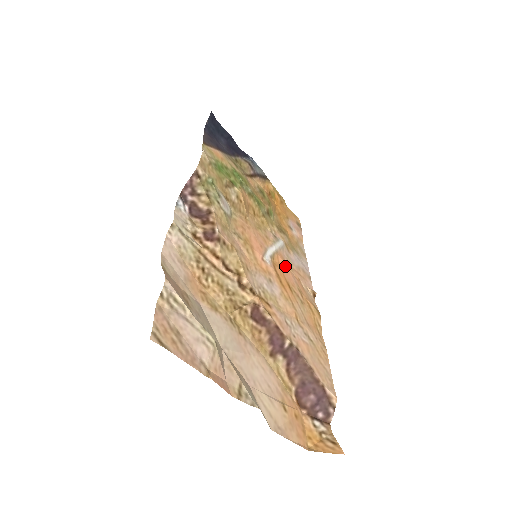
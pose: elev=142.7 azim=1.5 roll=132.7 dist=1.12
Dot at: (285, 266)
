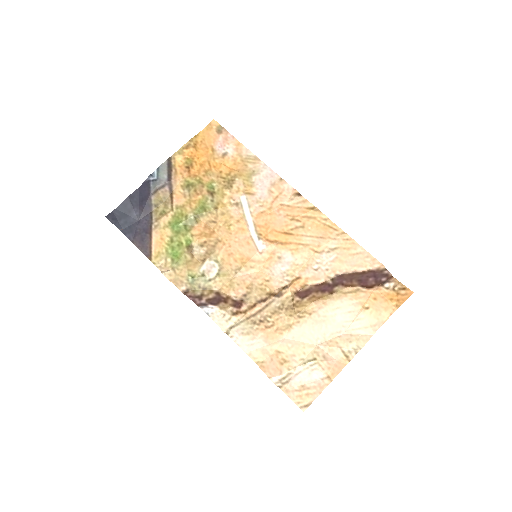
Dot at: (267, 218)
